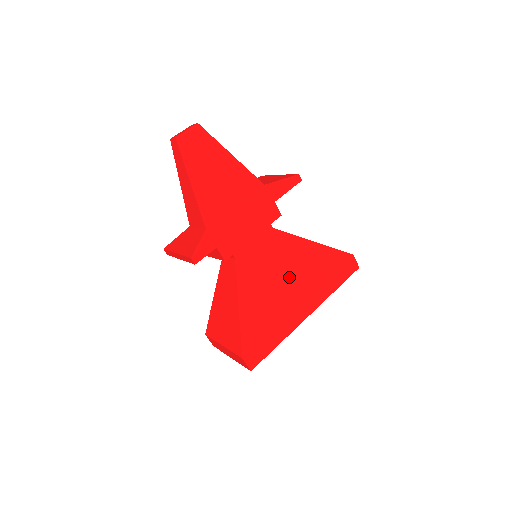
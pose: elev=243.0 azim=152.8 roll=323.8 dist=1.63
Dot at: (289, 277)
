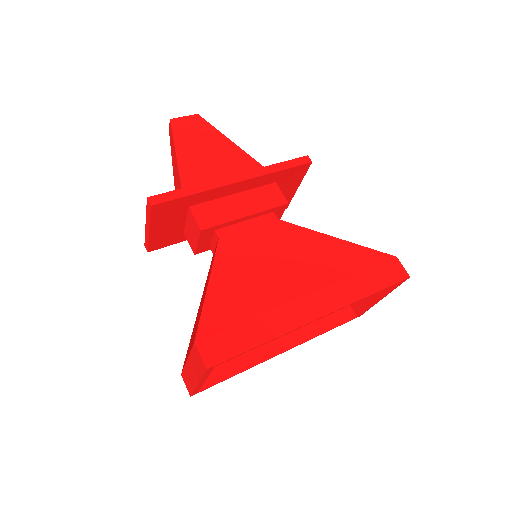
Dot at: (292, 265)
